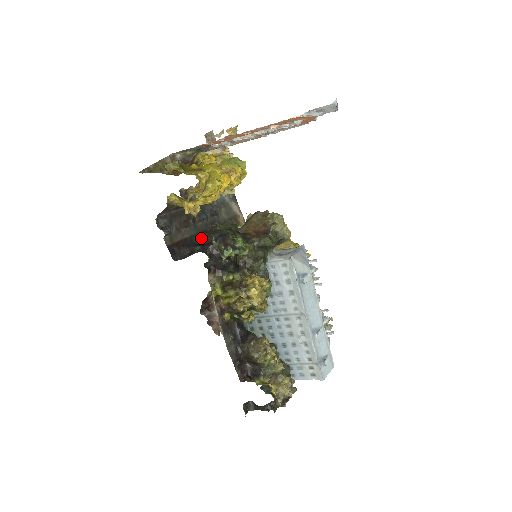
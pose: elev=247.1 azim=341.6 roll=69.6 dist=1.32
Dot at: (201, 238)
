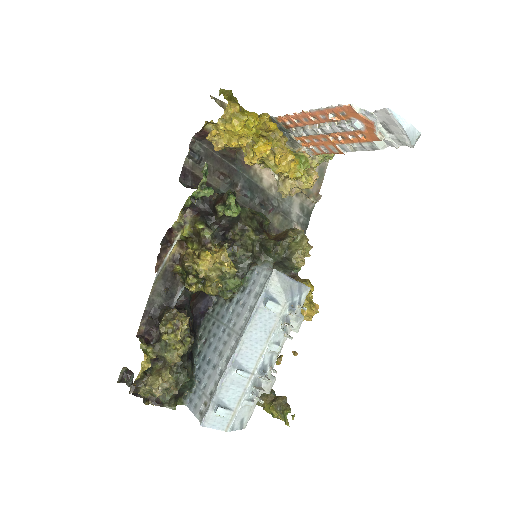
Dot at: occluded
